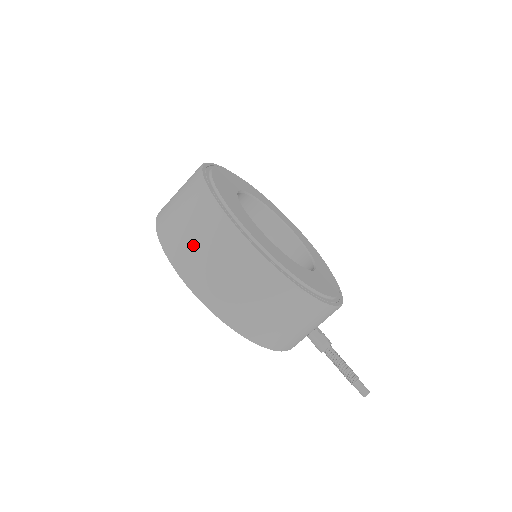
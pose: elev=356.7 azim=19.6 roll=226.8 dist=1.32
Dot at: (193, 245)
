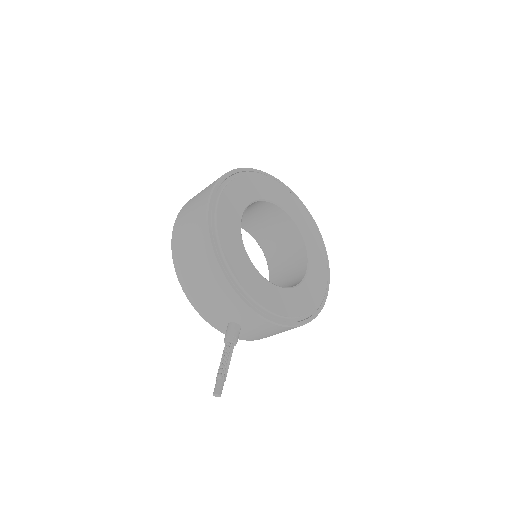
Dot at: (196, 196)
